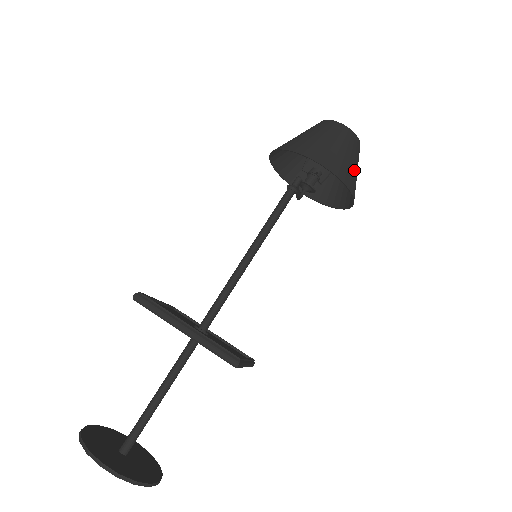
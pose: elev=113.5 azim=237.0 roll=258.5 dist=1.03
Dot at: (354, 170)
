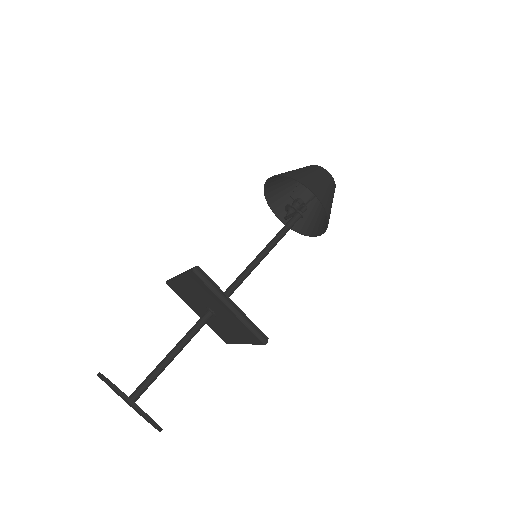
Dot at: occluded
